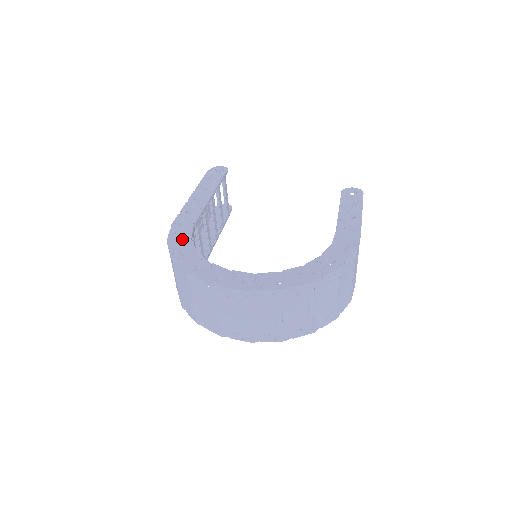
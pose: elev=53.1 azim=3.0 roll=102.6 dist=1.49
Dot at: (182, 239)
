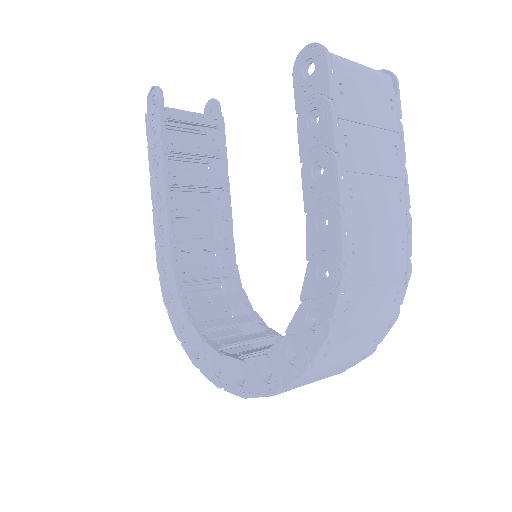
Dot at: (172, 295)
